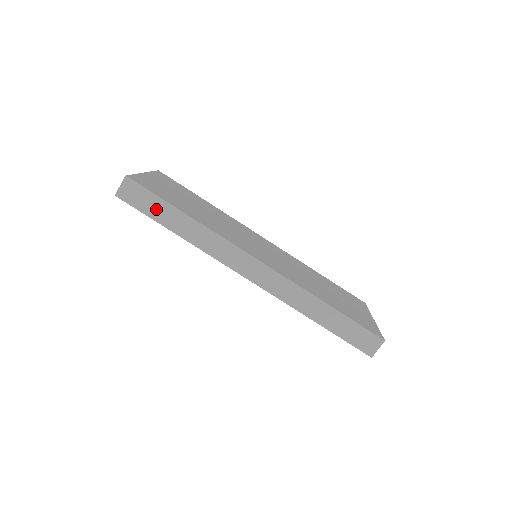
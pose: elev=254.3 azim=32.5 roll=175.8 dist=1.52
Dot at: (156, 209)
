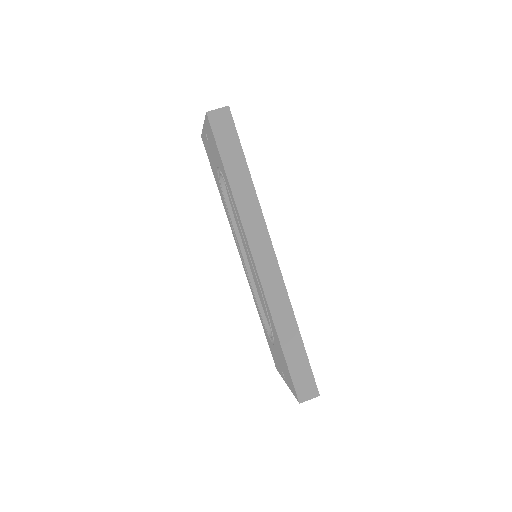
Dot at: (230, 151)
